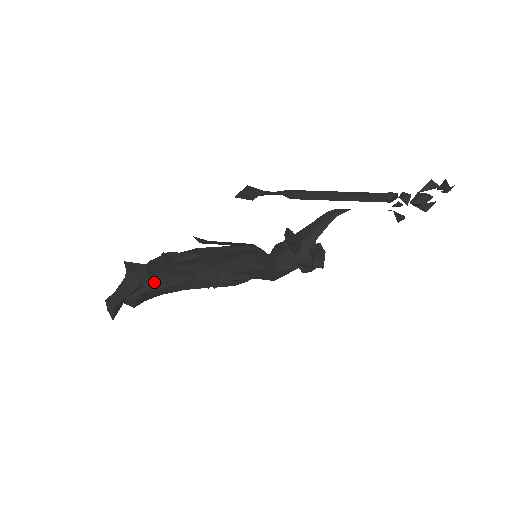
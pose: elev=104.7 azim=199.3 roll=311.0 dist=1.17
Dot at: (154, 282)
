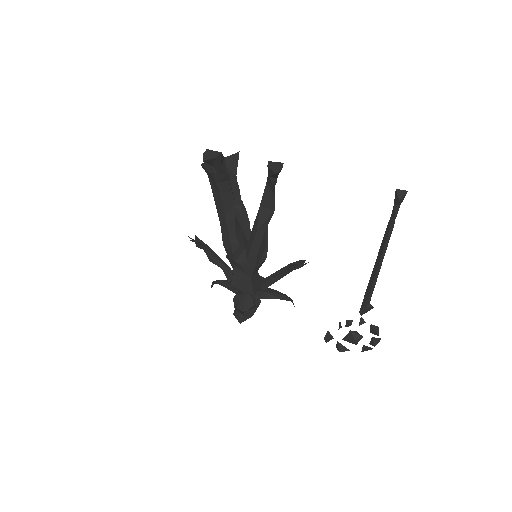
Dot at: (277, 174)
